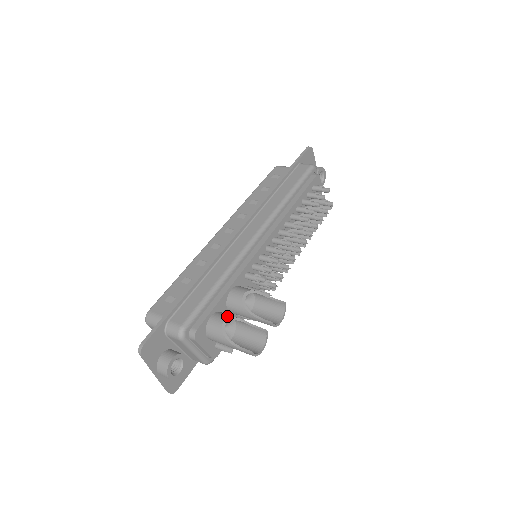
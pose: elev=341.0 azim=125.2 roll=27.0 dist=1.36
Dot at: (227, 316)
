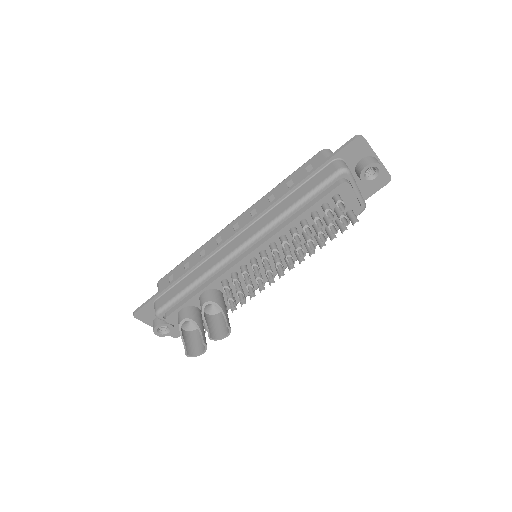
Dot at: (188, 316)
